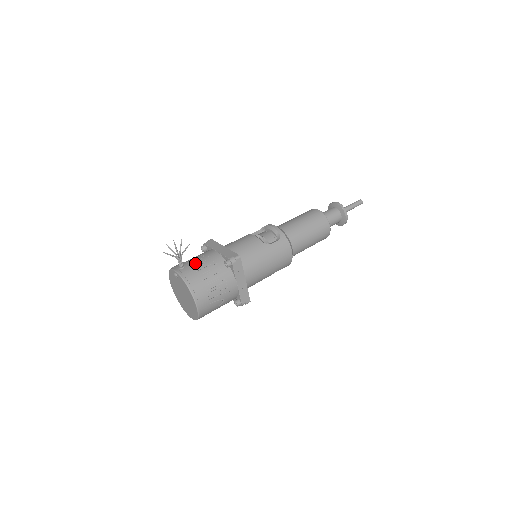
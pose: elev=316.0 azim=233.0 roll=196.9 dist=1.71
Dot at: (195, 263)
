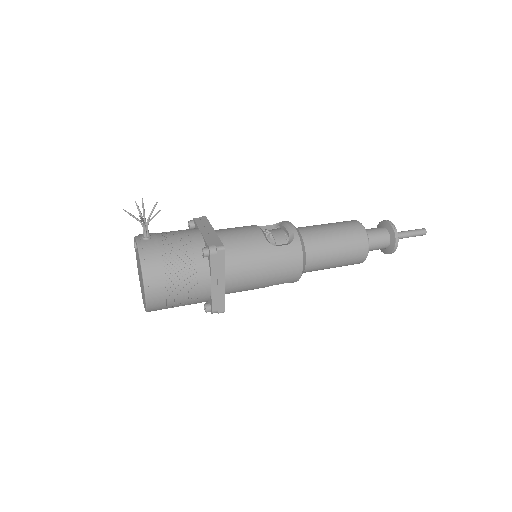
Dot at: (165, 238)
